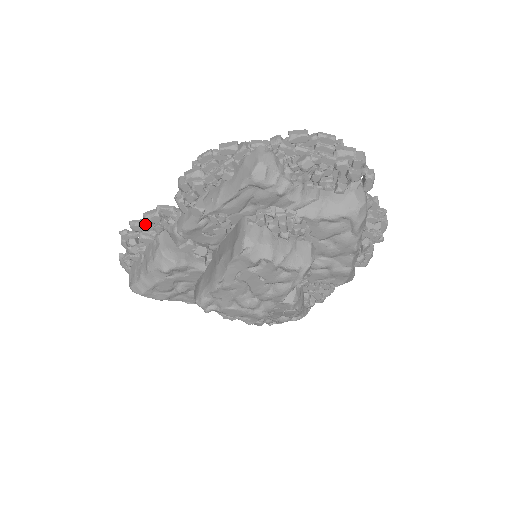
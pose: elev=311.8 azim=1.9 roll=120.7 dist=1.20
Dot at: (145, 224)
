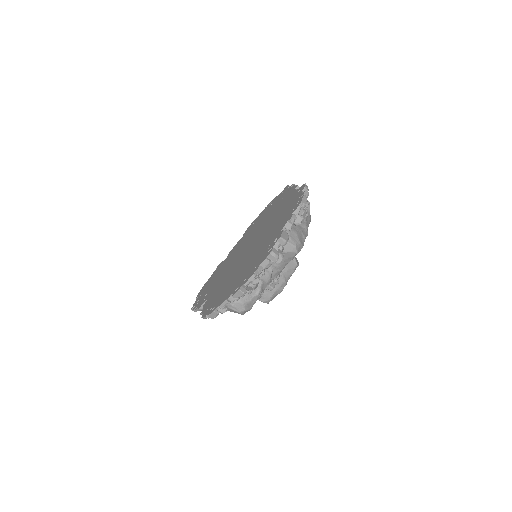
Dot at: occluded
